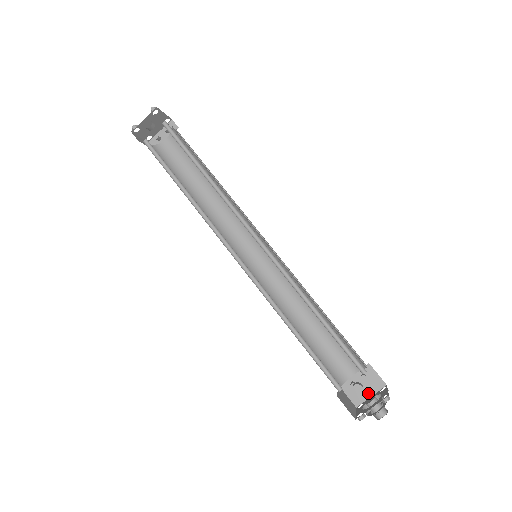
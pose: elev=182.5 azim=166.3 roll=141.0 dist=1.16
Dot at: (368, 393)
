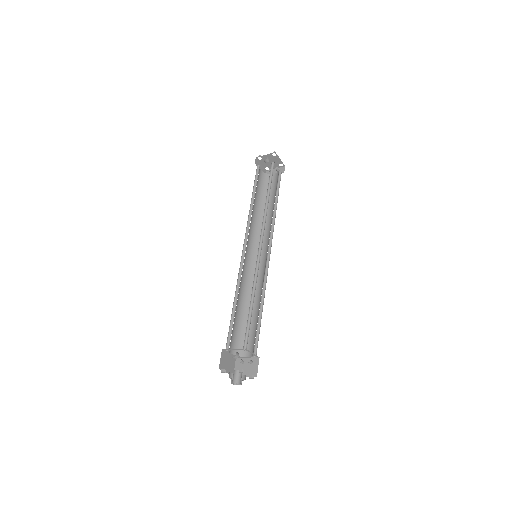
Dot at: (245, 373)
